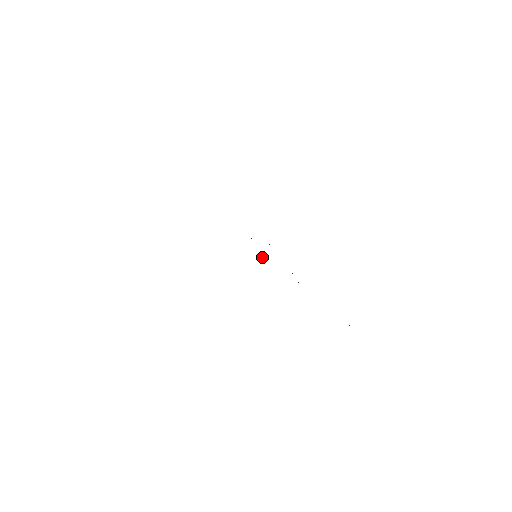
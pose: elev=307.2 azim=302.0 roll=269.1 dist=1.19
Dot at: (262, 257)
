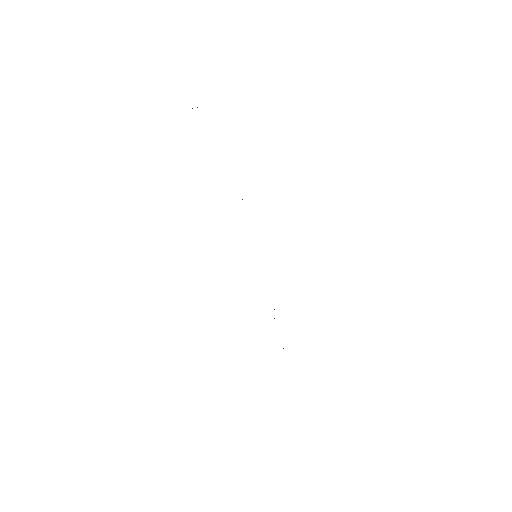
Dot at: occluded
